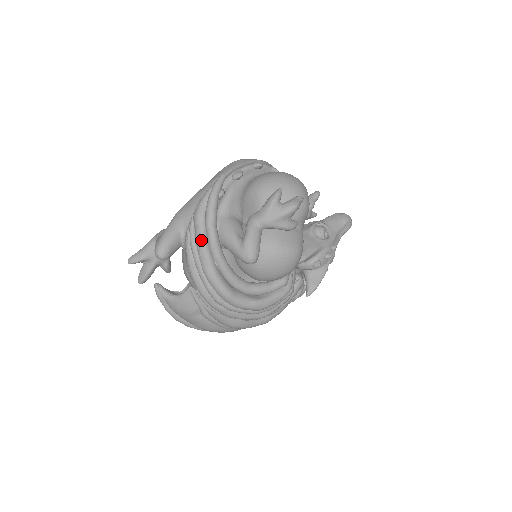
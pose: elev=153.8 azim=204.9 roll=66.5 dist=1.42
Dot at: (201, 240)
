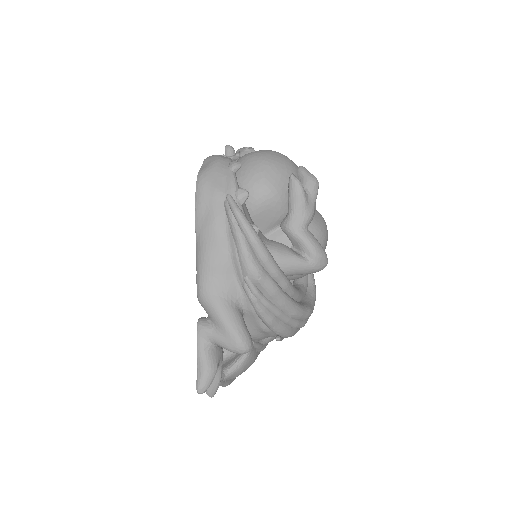
Dot at: (278, 293)
